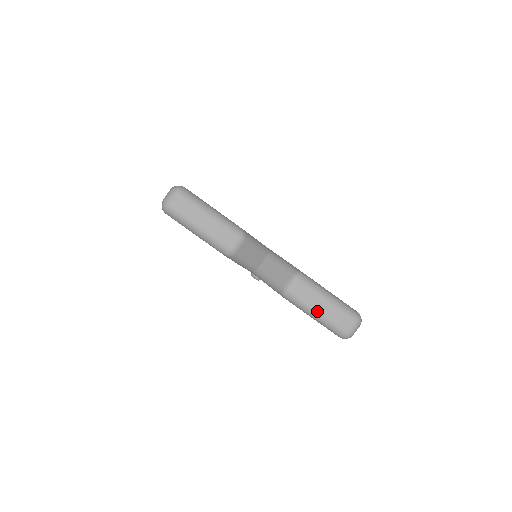
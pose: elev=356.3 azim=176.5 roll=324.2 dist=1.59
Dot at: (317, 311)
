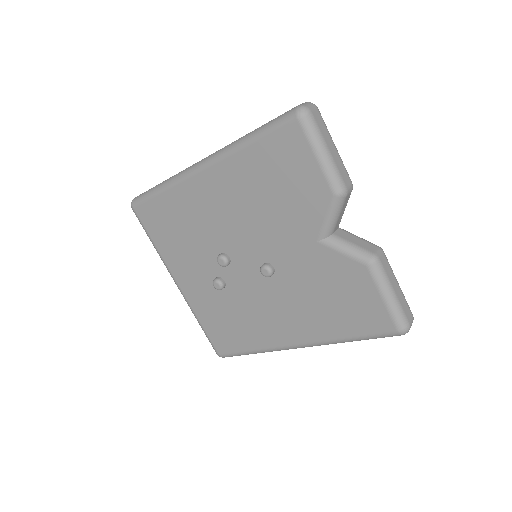
Dot at: (394, 290)
